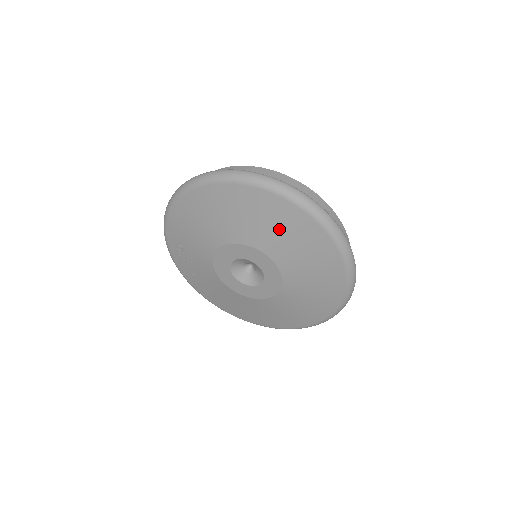
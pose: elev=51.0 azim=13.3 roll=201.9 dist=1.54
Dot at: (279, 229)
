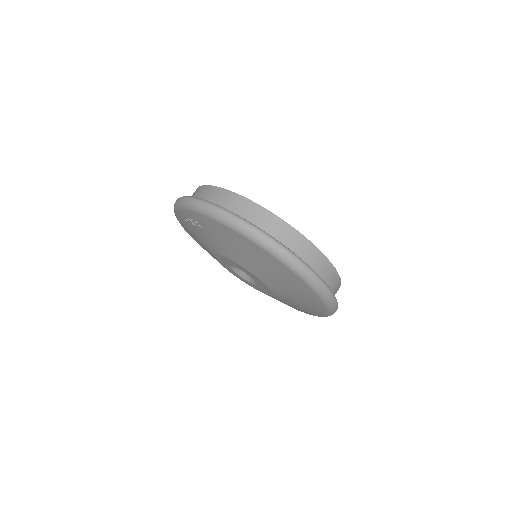
Dot at: (299, 300)
